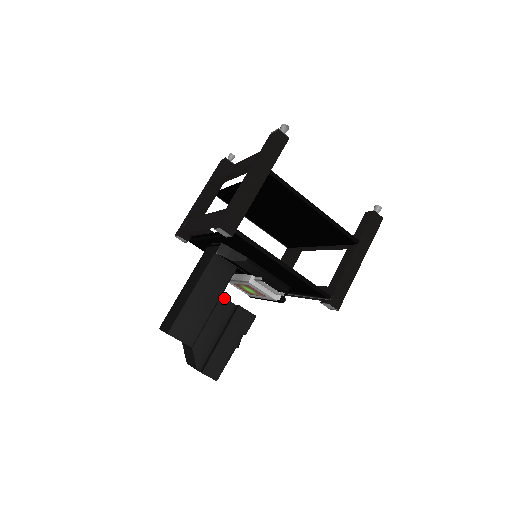
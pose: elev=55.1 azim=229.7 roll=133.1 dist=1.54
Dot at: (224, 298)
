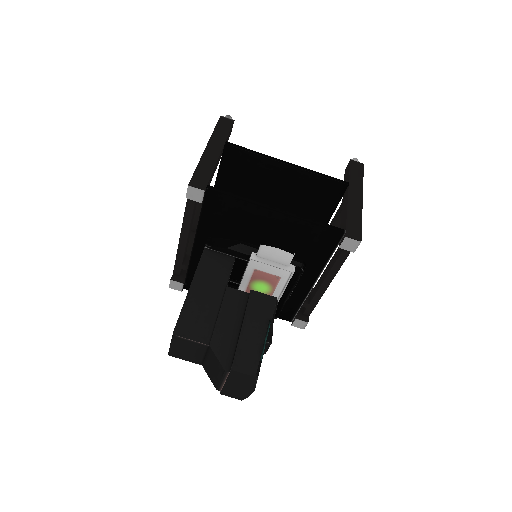
Dot at: (231, 288)
